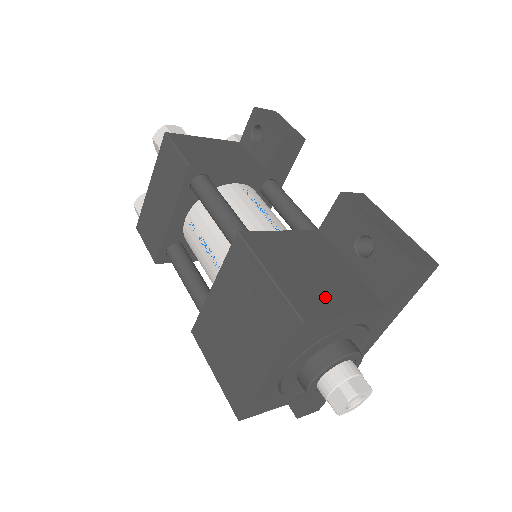
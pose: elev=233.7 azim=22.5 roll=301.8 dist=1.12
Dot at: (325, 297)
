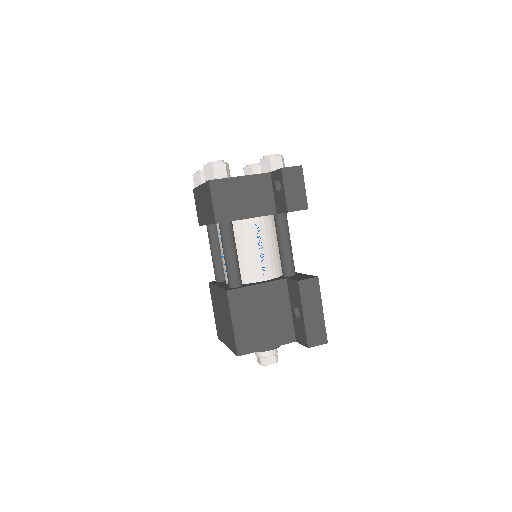
Dot at: (259, 338)
